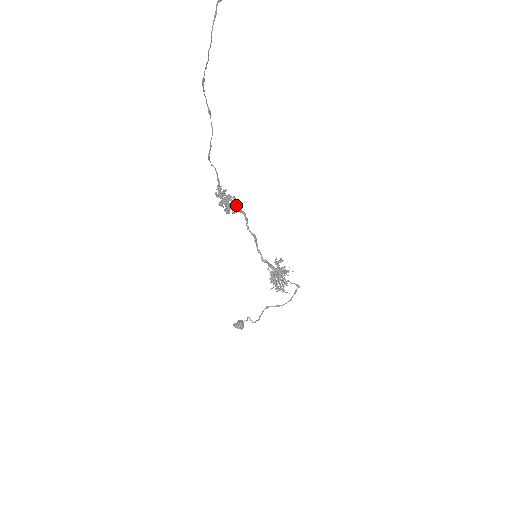
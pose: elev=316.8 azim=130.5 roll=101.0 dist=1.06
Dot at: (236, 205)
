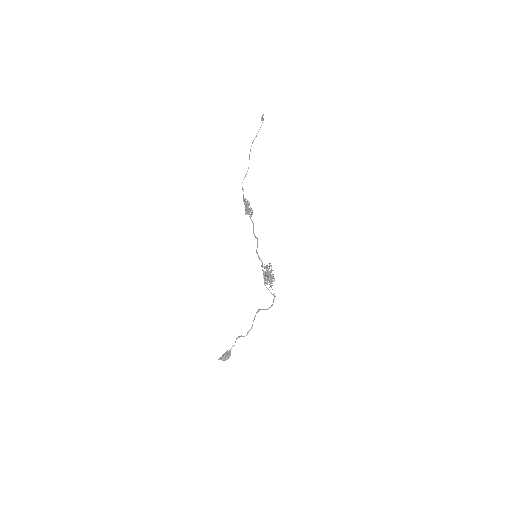
Dot at: (252, 211)
